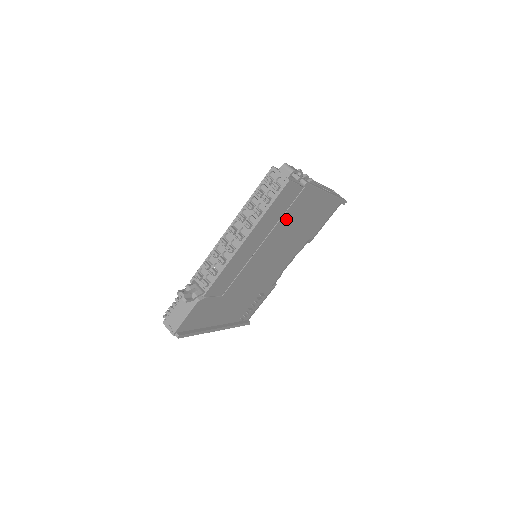
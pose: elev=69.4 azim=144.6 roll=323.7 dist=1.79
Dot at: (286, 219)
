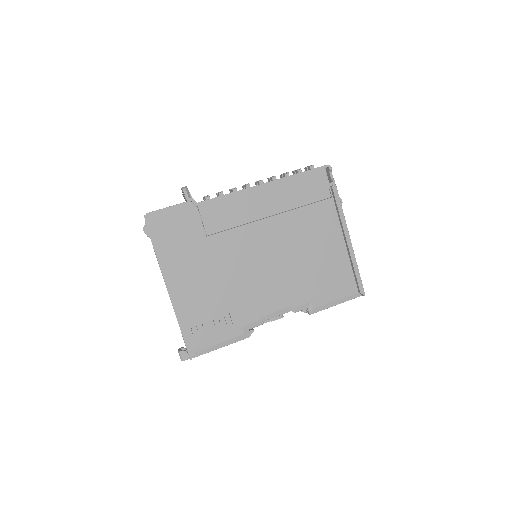
Dot at: (303, 218)
